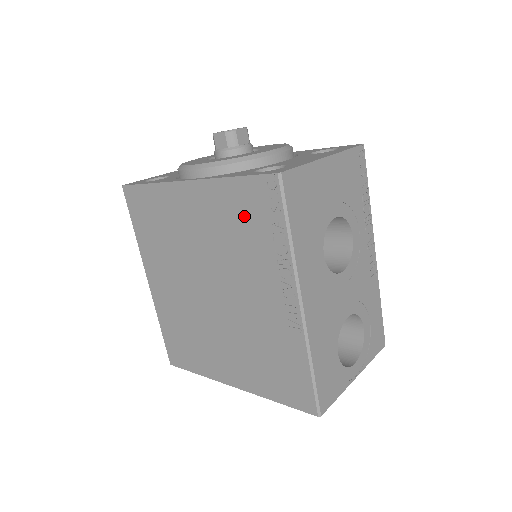
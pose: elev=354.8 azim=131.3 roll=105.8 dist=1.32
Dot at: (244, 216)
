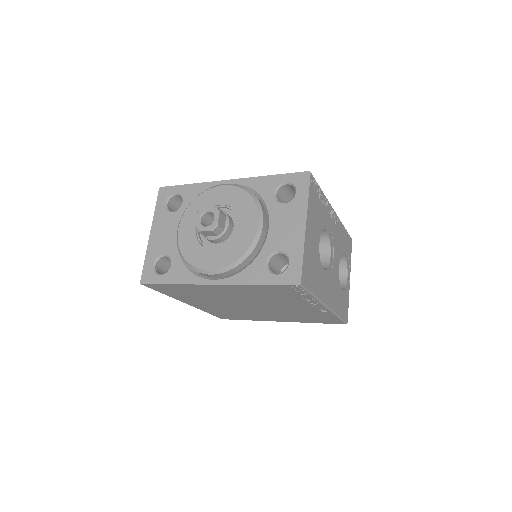
Dot at: (274, 293)
